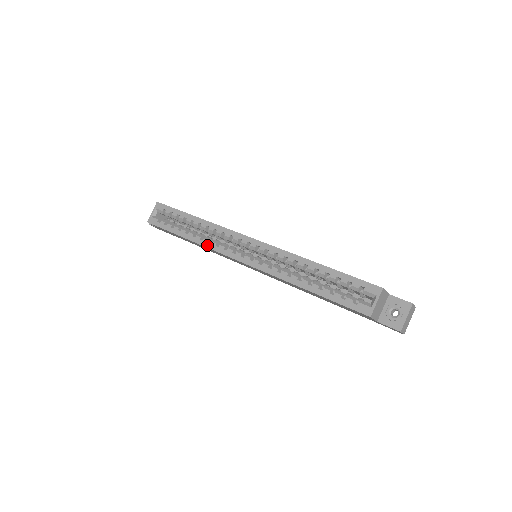
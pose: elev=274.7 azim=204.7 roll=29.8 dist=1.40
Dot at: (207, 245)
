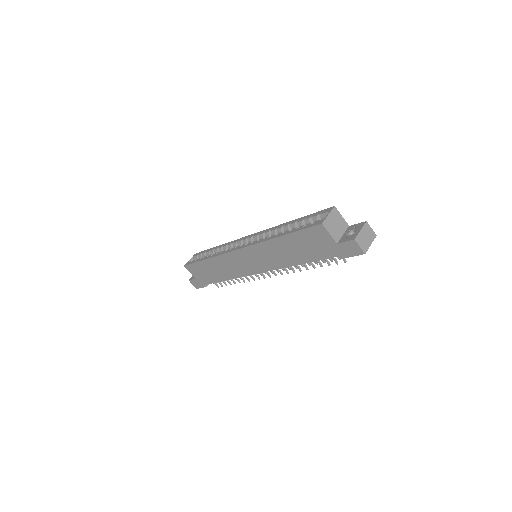
Dot at: (219, 254)
